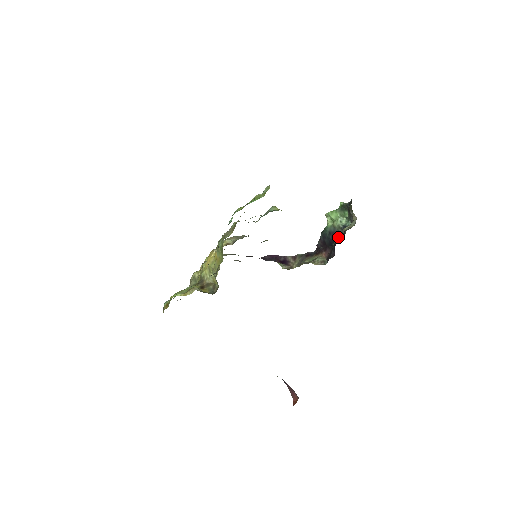
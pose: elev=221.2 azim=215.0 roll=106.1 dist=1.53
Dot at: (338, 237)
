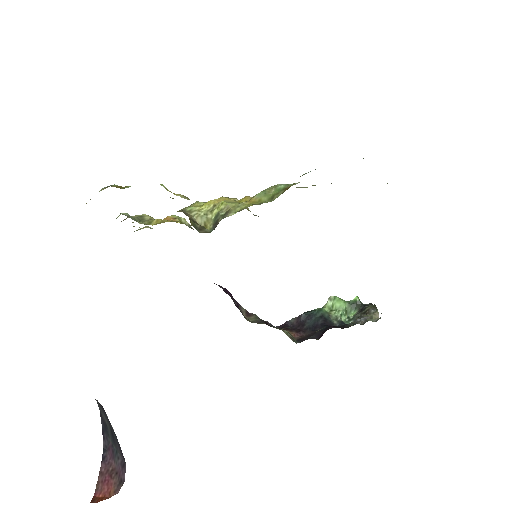
Dot at: occluded
